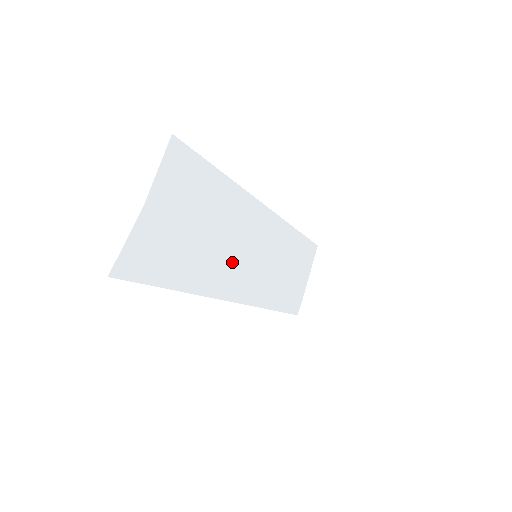
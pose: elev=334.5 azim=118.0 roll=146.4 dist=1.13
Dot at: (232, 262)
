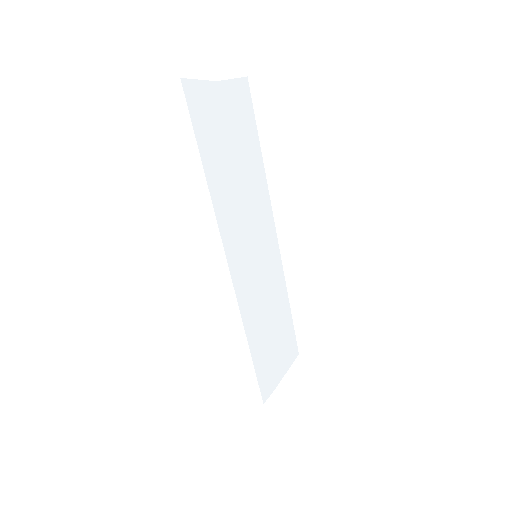
Dot at: (240, 225)
